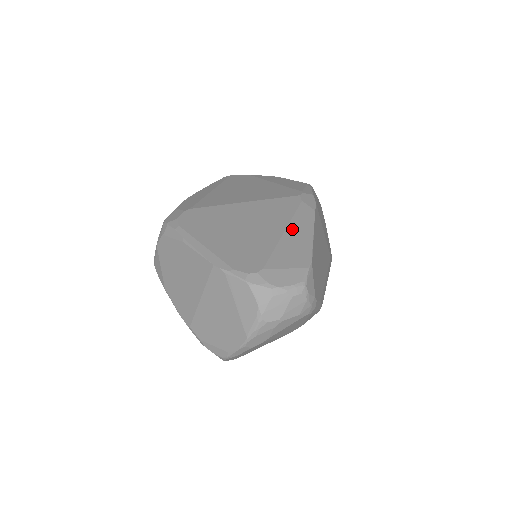
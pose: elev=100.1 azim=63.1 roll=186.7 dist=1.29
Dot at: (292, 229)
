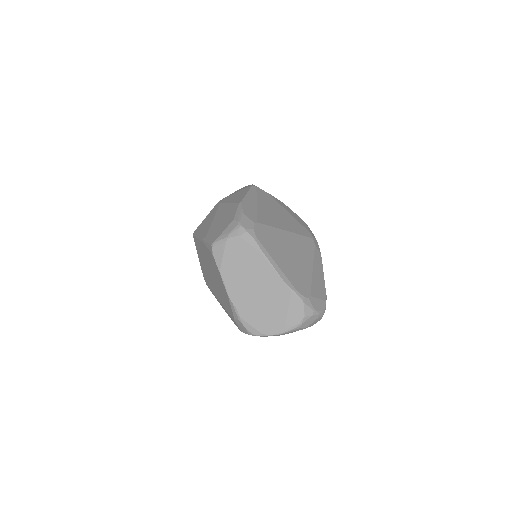
Dot at: (315, 268)
